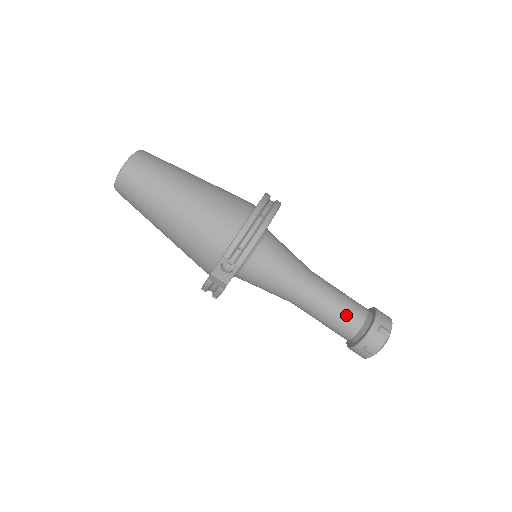
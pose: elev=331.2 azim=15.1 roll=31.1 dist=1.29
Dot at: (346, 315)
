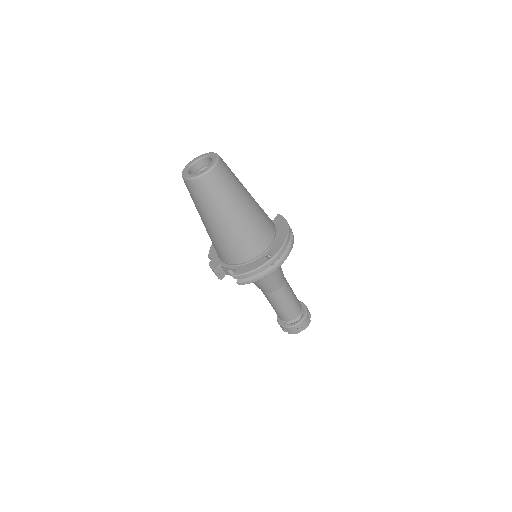
Dot at: (286, 313)
